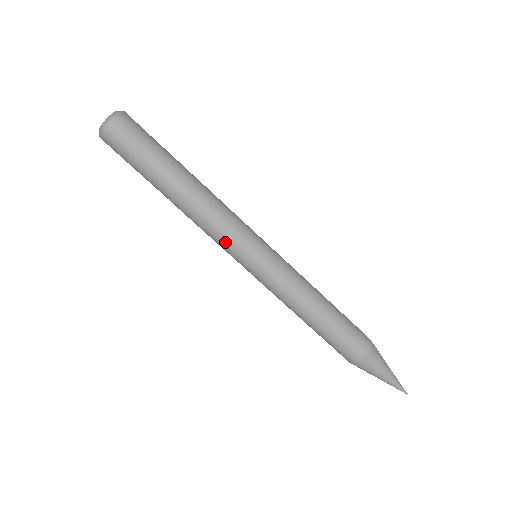
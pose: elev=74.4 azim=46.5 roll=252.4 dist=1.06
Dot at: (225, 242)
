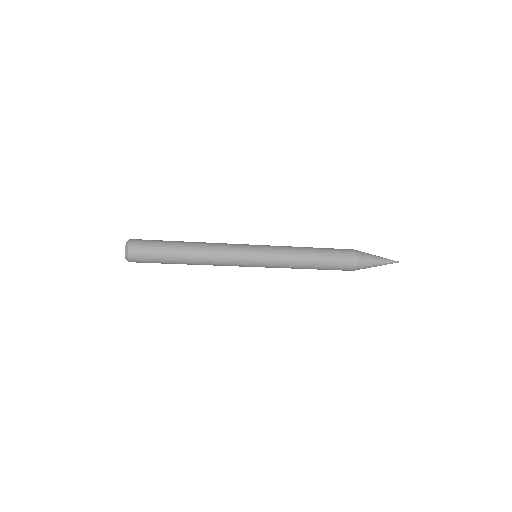
Dot at: occluded
